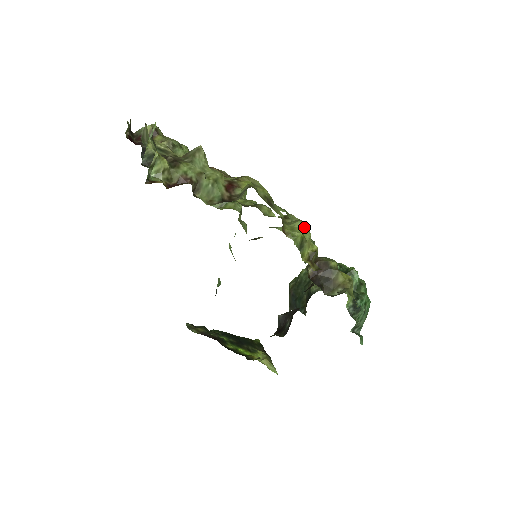
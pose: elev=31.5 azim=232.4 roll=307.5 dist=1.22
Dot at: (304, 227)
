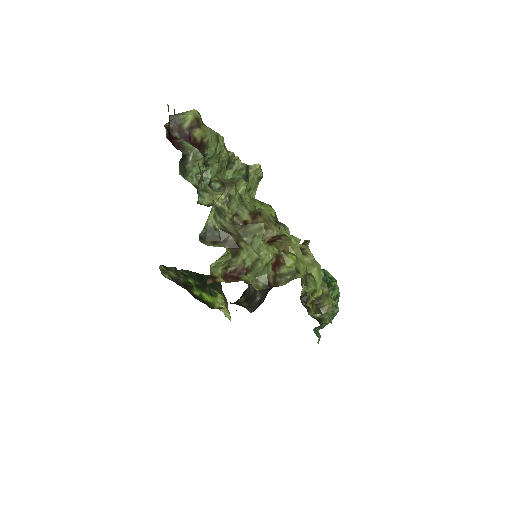
Dot at: (318, 274)
